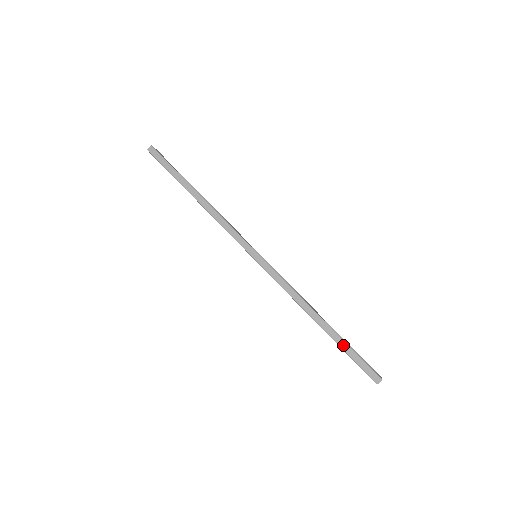
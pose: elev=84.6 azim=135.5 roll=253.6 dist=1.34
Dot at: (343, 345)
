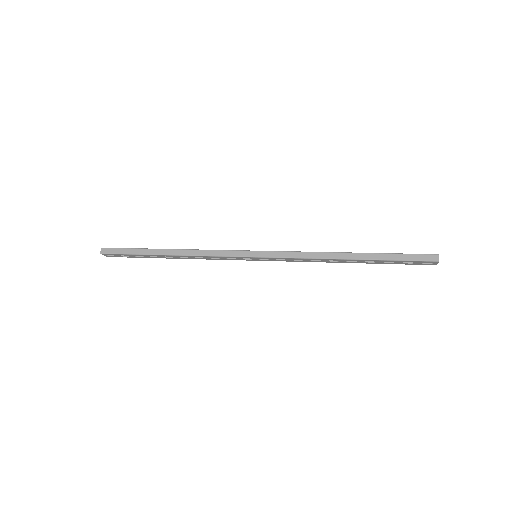
Dot at: (385, 257)
